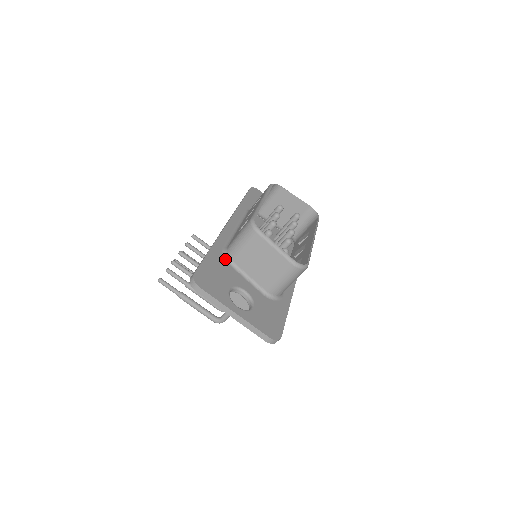
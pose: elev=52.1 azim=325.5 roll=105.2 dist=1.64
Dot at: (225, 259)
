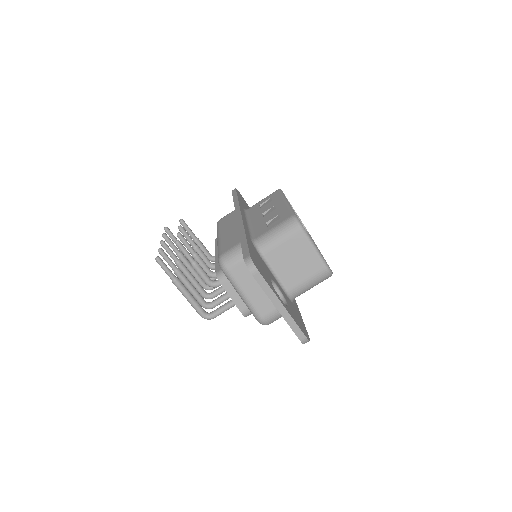
Dot at: (256, 249)
